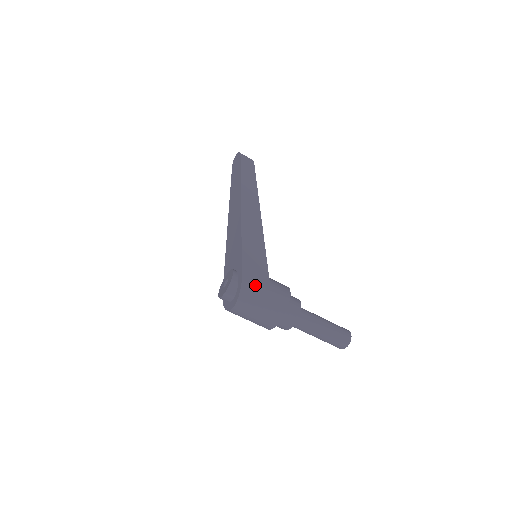
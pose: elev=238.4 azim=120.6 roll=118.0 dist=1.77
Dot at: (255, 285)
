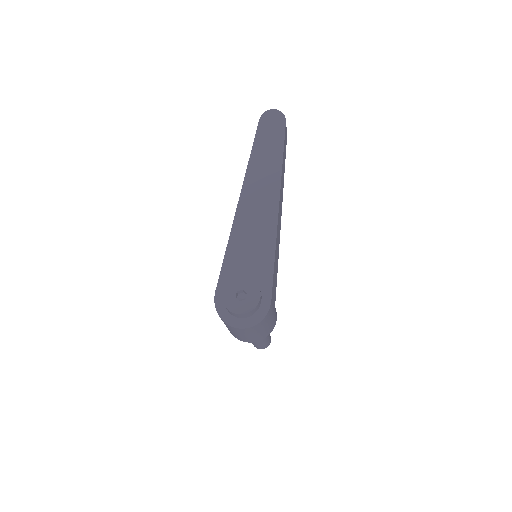
Dot at: (272, 310)
